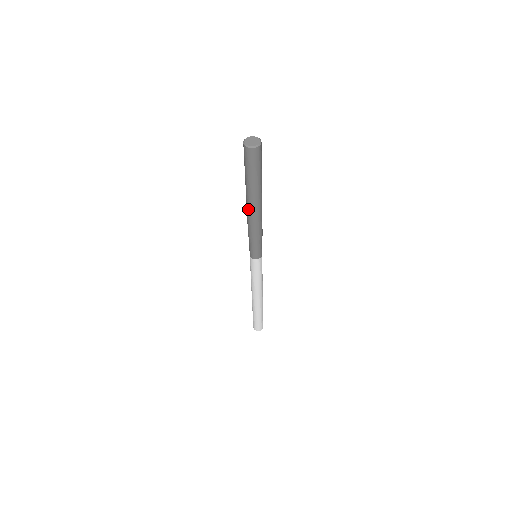
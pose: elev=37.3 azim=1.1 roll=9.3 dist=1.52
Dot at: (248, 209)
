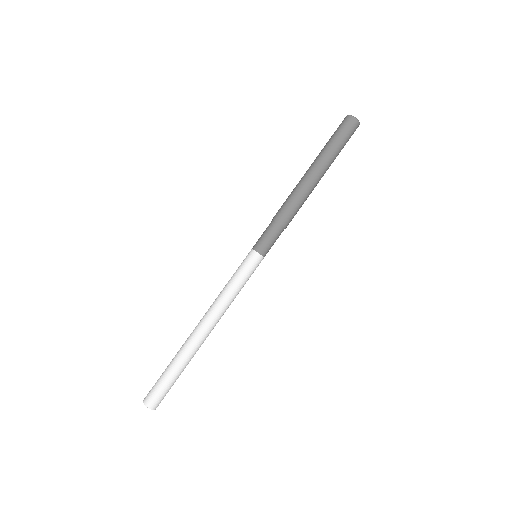
Dot at: (305, 182)
